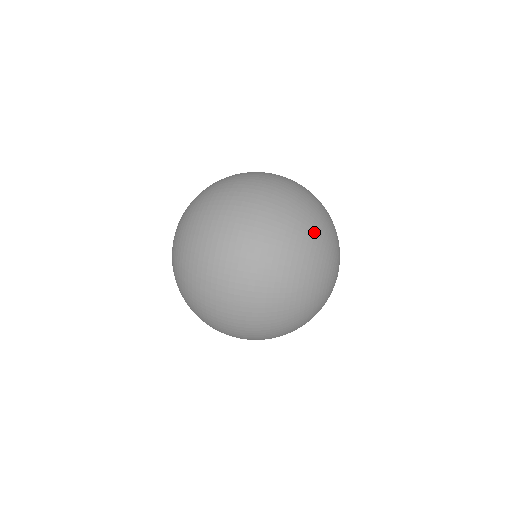
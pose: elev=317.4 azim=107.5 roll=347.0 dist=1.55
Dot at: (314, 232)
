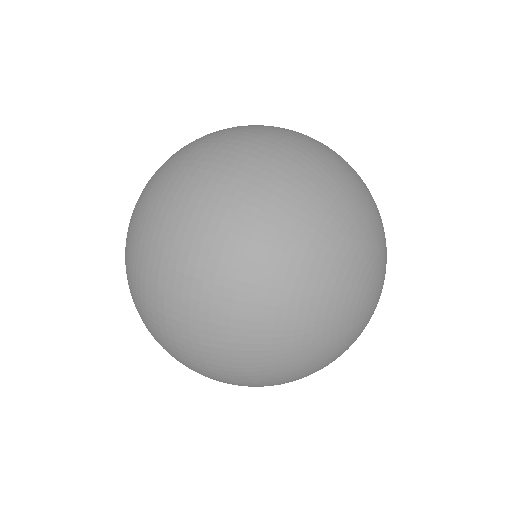
Dot at: (337, 207)
